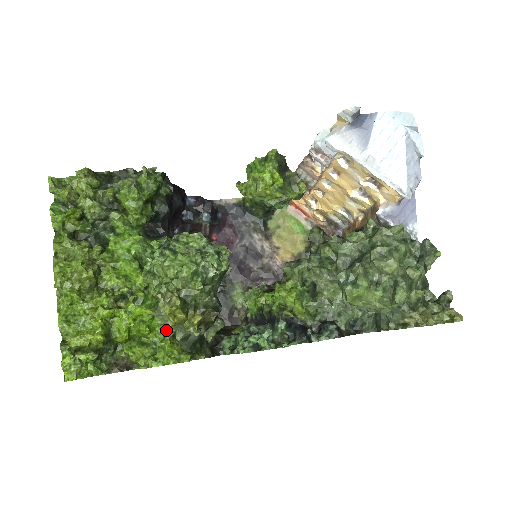
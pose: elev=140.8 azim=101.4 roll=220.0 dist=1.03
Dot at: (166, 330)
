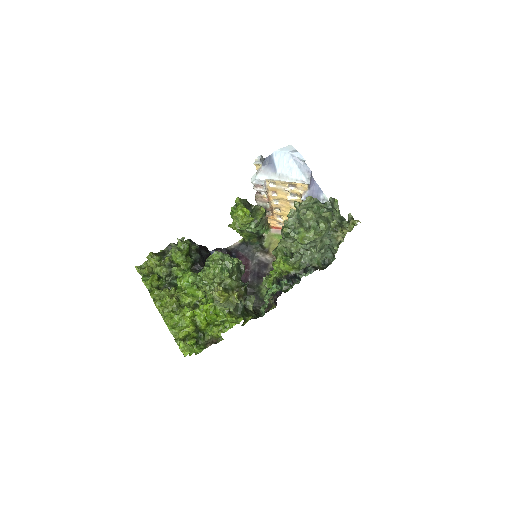
Dot at: (224, 311)
